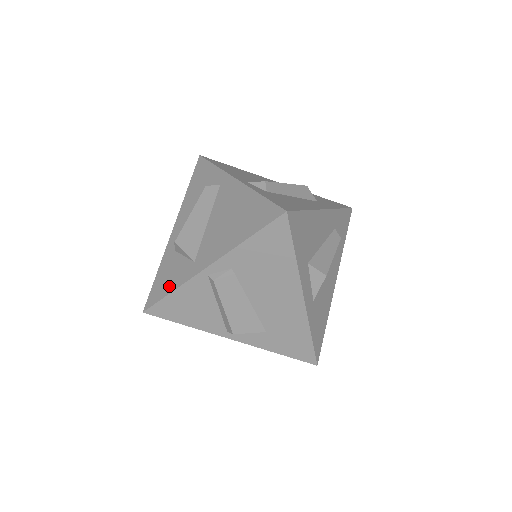
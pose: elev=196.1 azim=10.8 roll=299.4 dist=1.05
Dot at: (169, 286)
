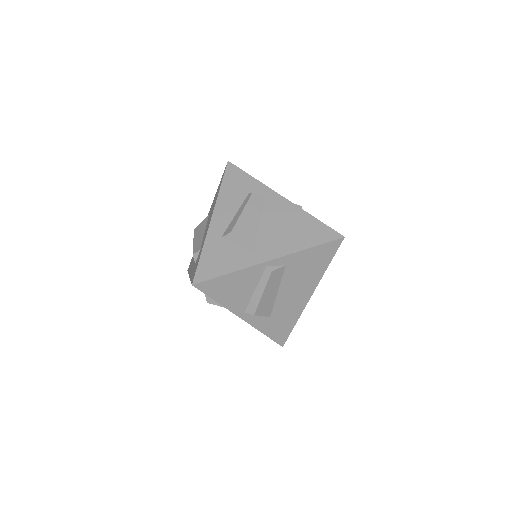
Dot at: (225, 267)
